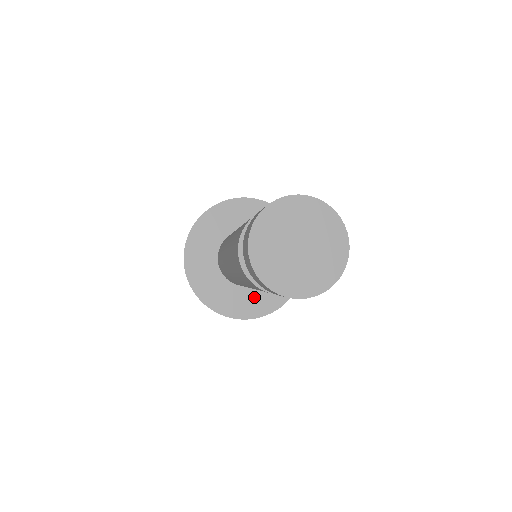
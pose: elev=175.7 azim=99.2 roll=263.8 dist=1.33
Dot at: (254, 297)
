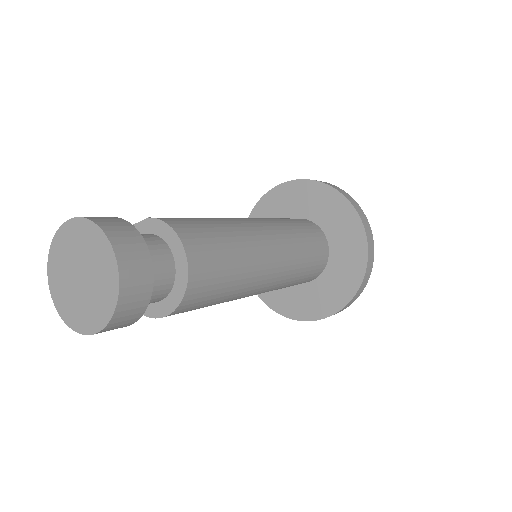
Dot at: (319, 293)
